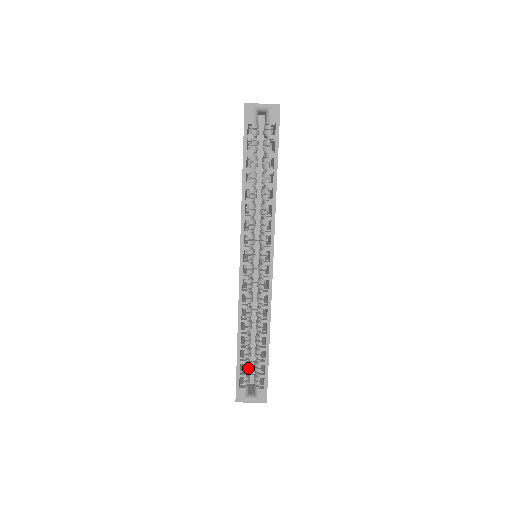
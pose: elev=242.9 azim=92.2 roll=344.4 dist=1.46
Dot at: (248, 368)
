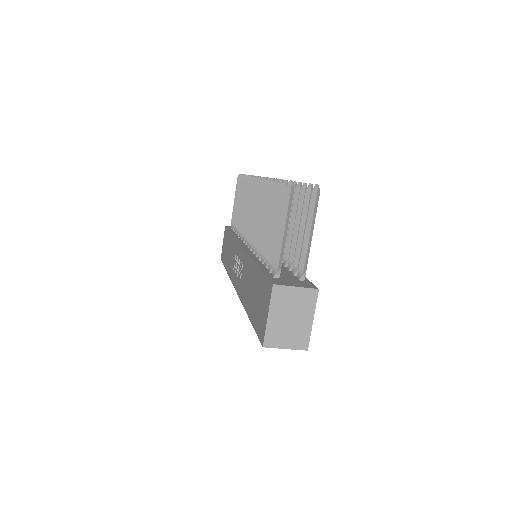
Dot at: occluded
